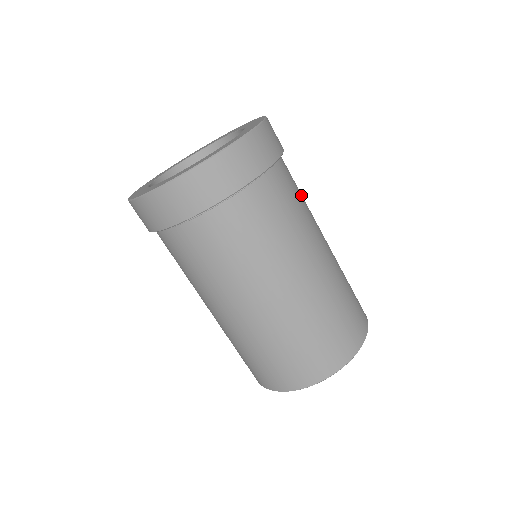
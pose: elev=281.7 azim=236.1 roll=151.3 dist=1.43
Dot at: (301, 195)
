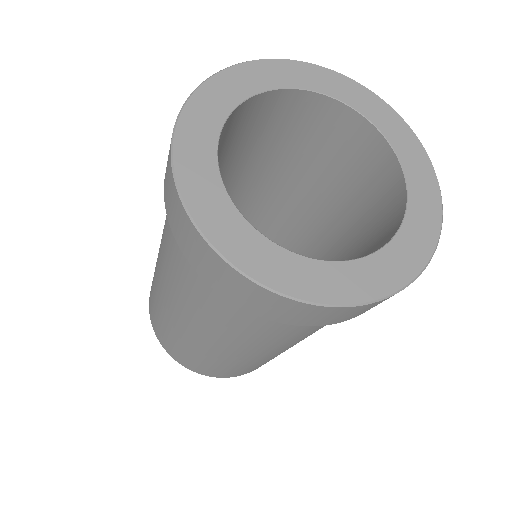
Dot at: occluded
